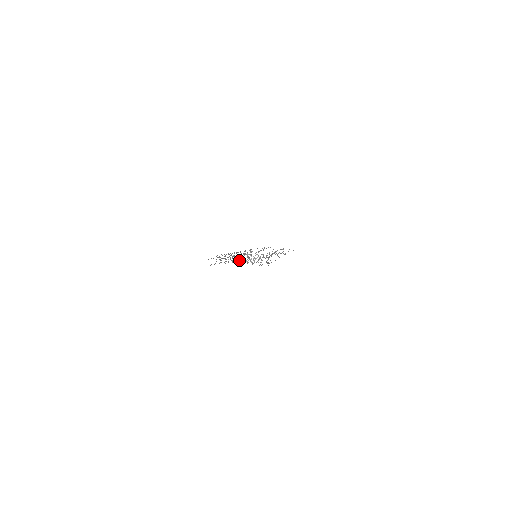
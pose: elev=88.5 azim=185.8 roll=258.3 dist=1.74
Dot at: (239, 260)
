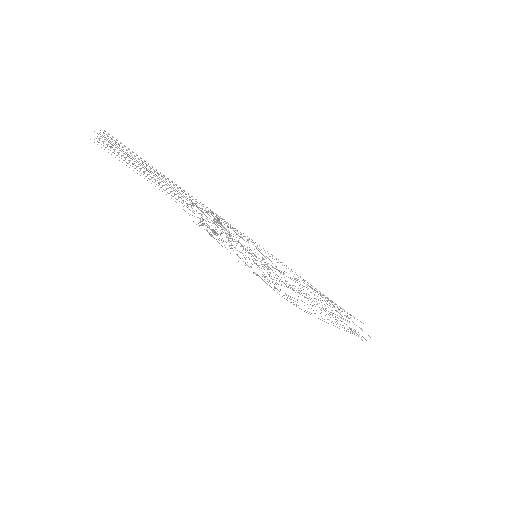
Dot at: occluded
